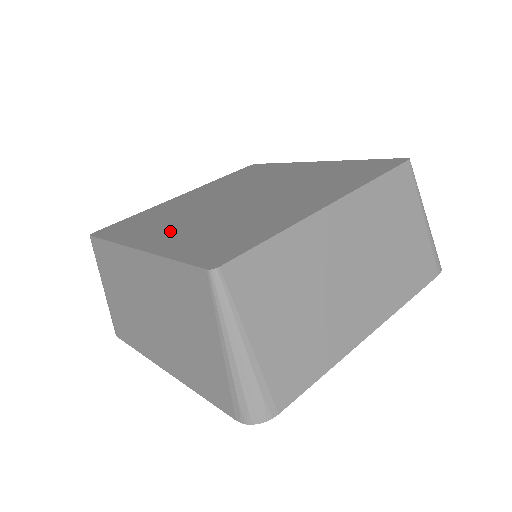
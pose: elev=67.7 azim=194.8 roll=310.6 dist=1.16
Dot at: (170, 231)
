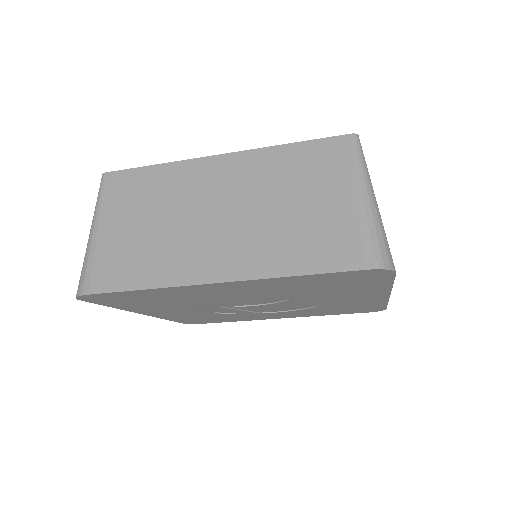
Dot at: occluded
